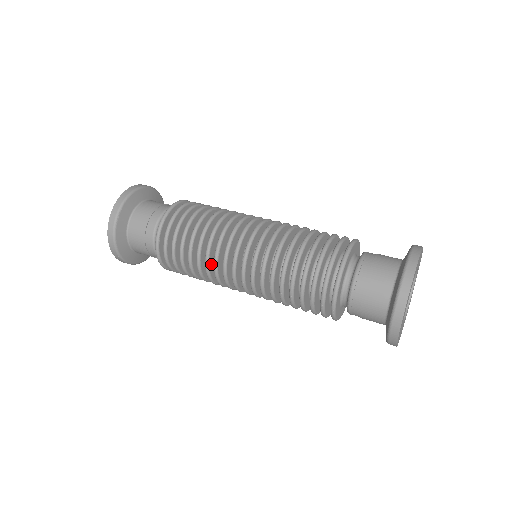
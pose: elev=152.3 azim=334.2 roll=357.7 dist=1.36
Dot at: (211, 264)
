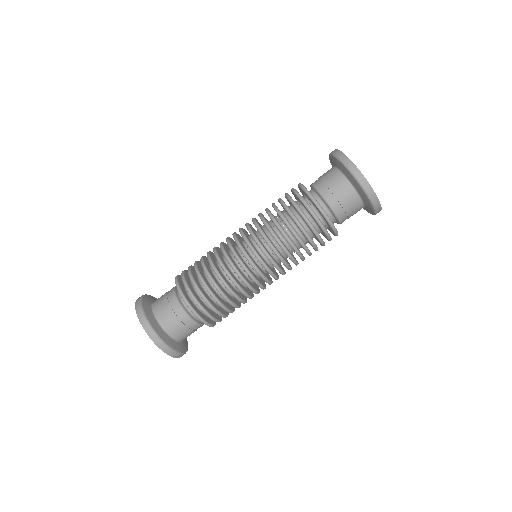
Dot at: (225, 266)
